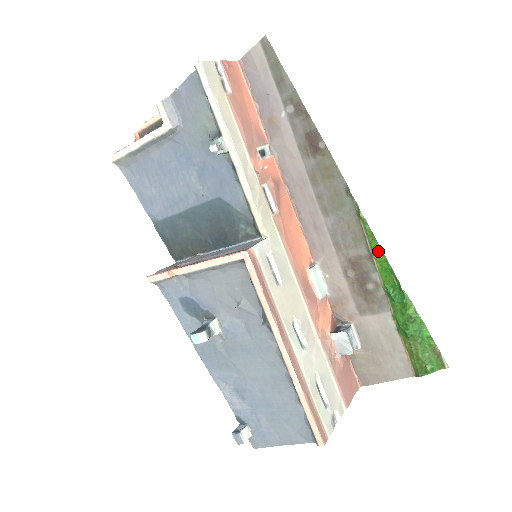
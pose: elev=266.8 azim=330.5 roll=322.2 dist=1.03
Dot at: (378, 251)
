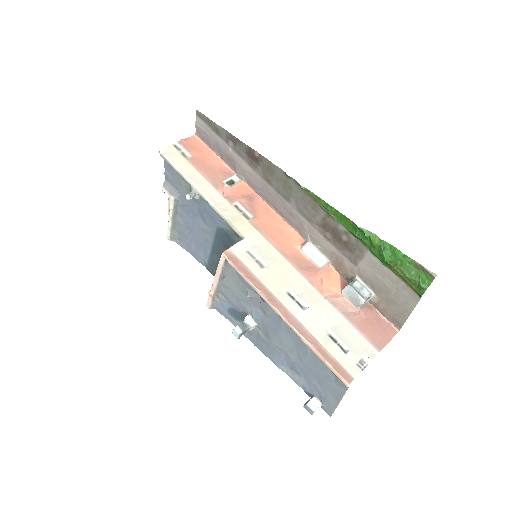
Dot at: (328, 207)
